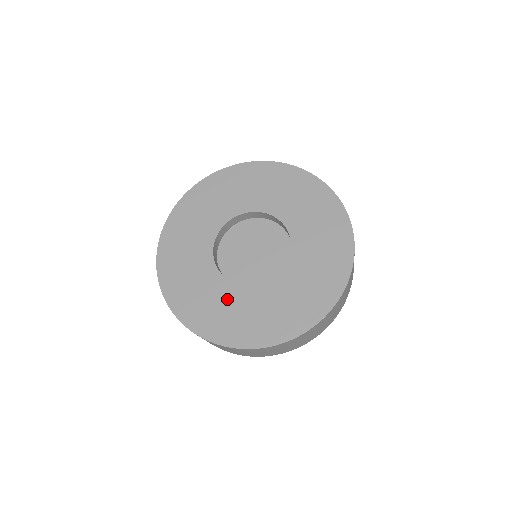
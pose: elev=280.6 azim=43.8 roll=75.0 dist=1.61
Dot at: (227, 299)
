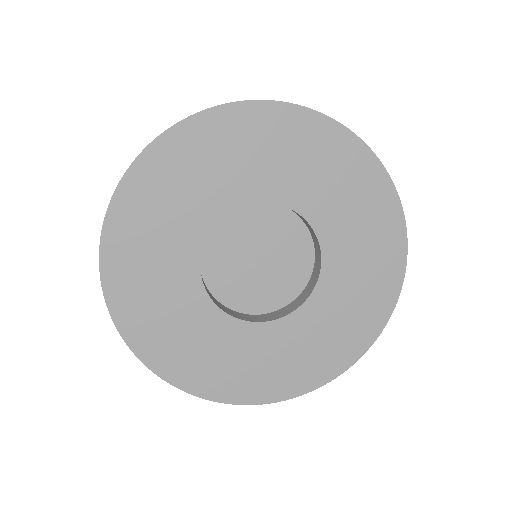
Dot at: (222, 340)
